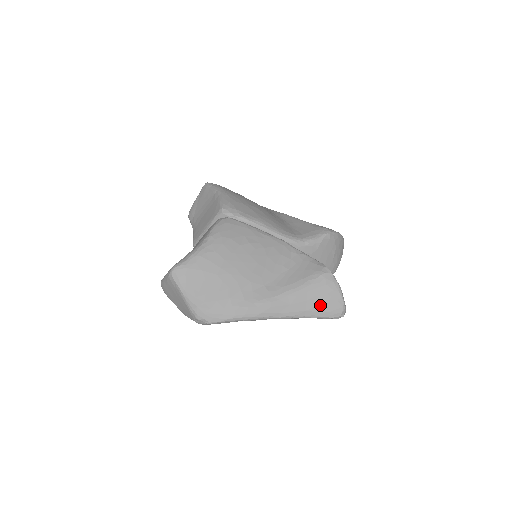
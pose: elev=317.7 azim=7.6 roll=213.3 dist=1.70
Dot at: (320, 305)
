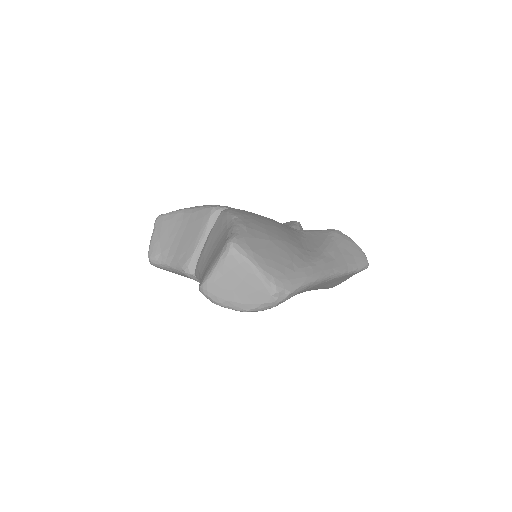
Dot at: (352, 257)
